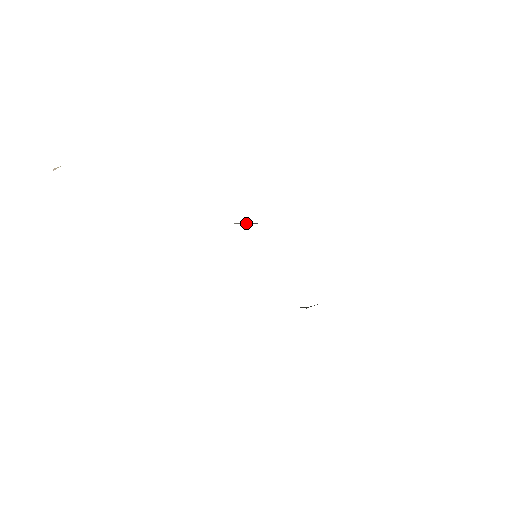
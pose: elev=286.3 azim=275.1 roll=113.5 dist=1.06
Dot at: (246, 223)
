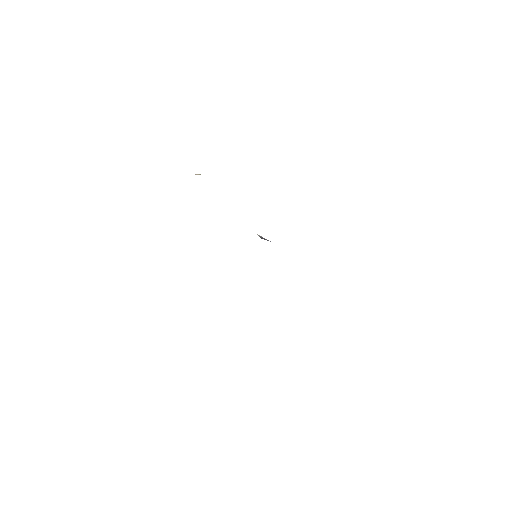
Dot at: (262, 237)
